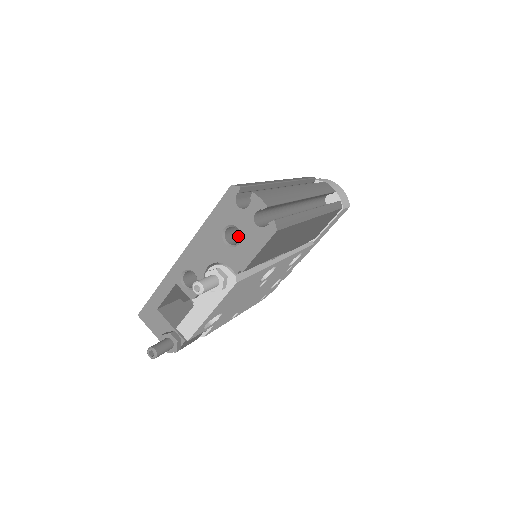
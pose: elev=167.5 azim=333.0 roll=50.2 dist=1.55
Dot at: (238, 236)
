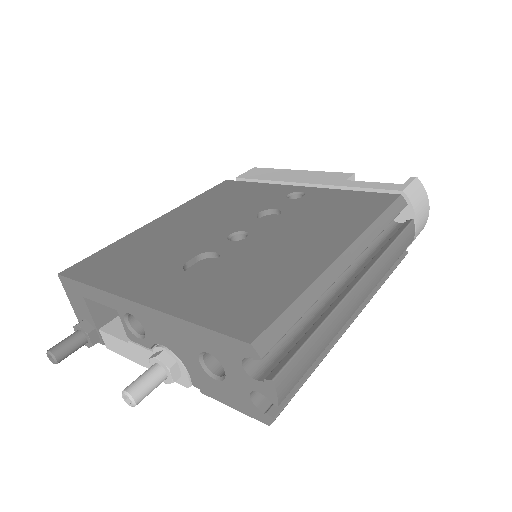
Dot at: occluded
